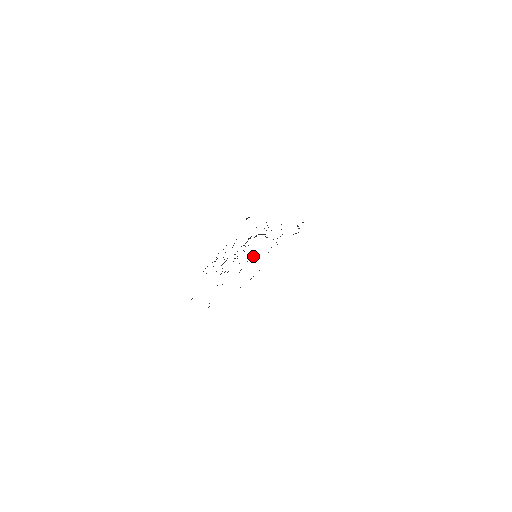
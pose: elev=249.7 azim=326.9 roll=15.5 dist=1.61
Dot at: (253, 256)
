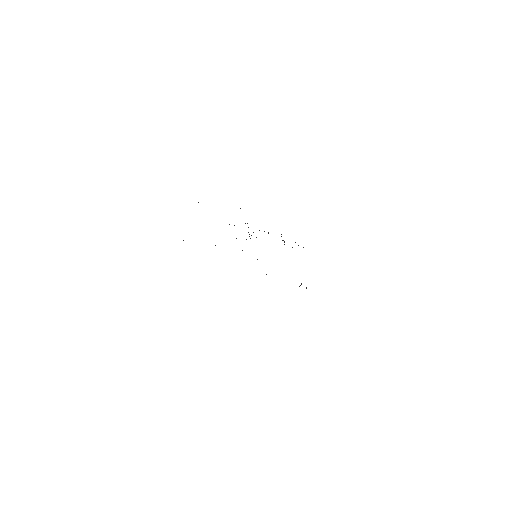
Dot at: occluded
